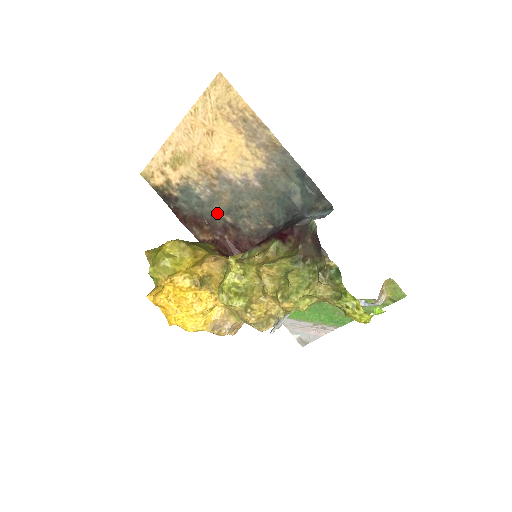
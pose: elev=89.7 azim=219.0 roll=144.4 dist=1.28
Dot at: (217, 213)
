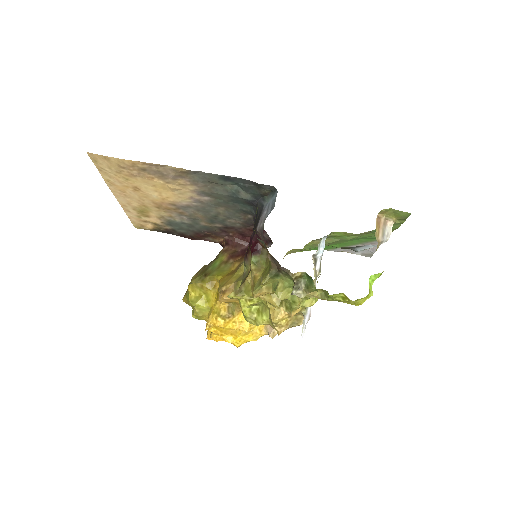
Dot at: (206, 226)
